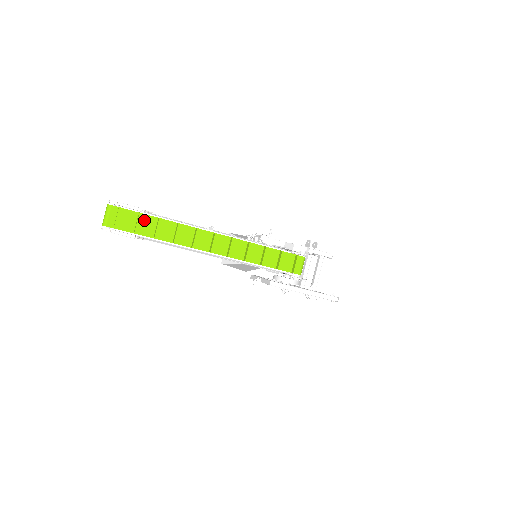
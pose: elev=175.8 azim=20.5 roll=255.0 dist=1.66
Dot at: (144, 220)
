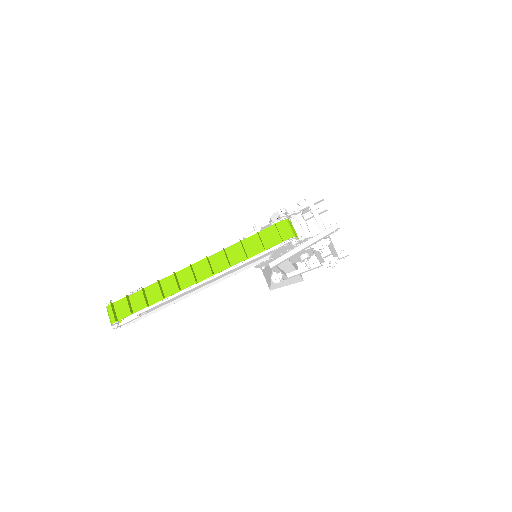
Dot at: (135, 298)
